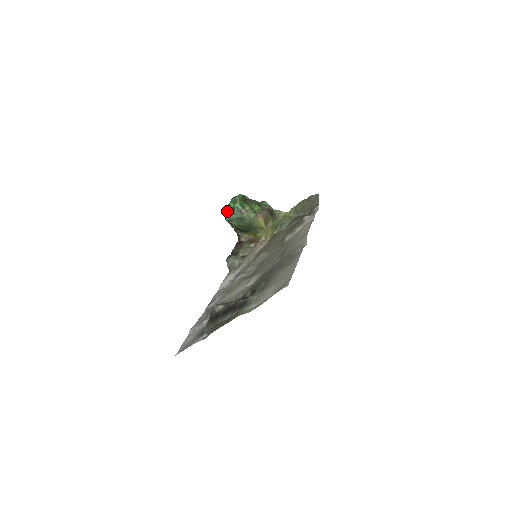
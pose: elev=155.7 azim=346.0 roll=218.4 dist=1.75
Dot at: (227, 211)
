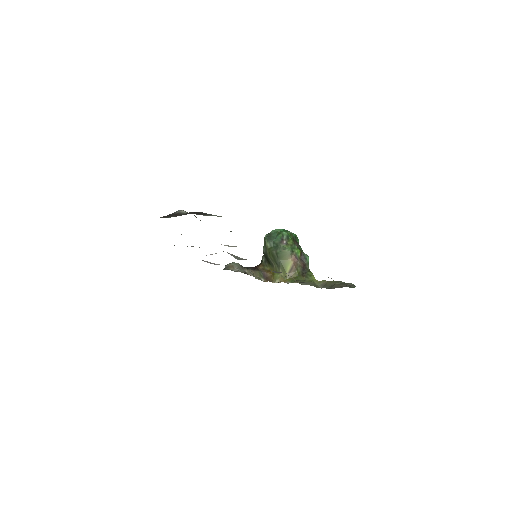
Dot at: (273, 230)
